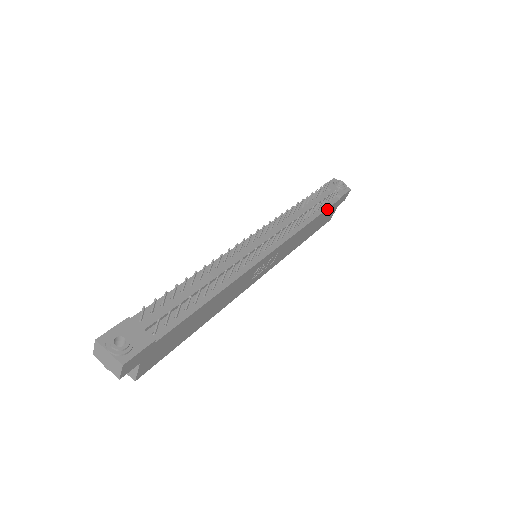
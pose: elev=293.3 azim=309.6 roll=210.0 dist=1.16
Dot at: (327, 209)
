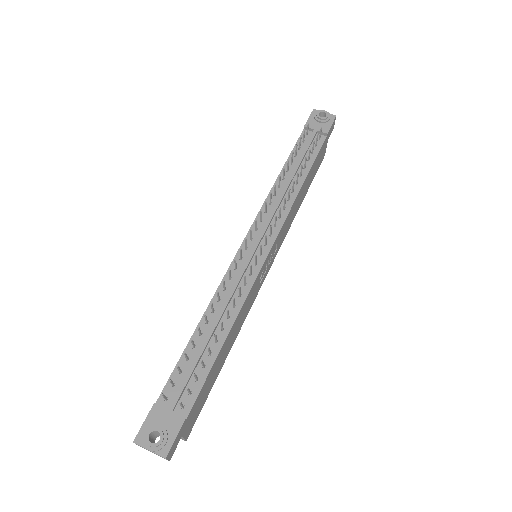
Dot at: (315, 159)
